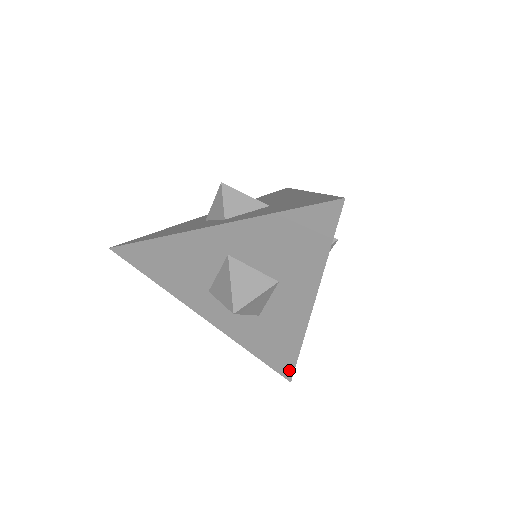
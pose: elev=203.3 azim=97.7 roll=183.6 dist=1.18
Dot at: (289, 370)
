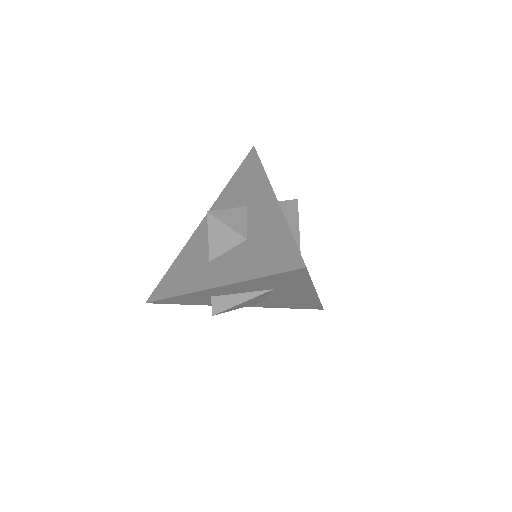
Dot at: (295, 257)
